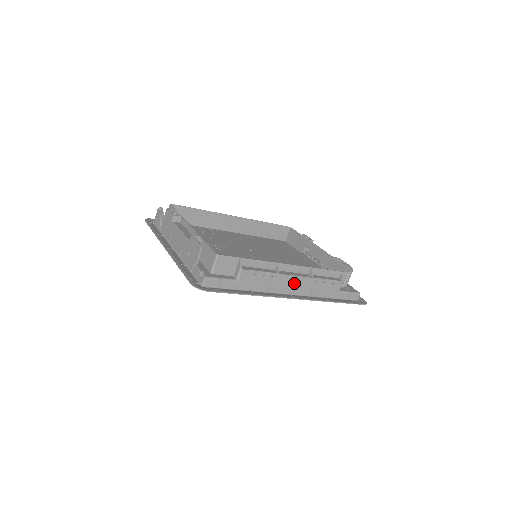
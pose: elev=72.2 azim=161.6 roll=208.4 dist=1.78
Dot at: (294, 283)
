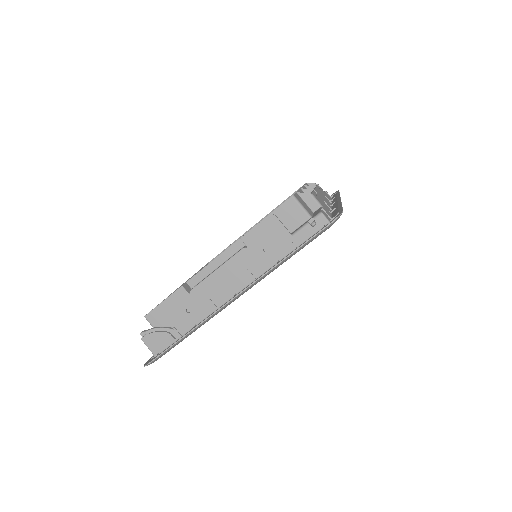
Dot at: (321, 195)
